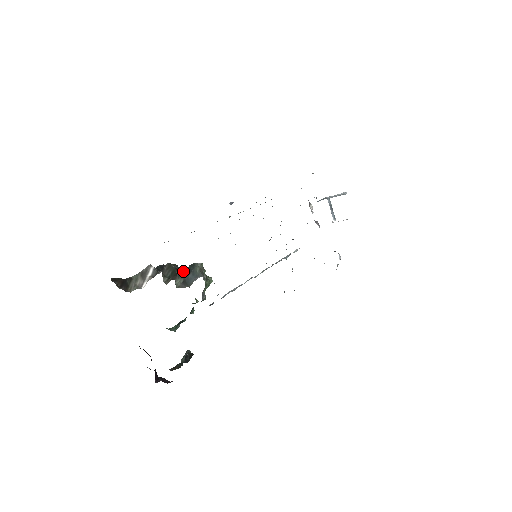
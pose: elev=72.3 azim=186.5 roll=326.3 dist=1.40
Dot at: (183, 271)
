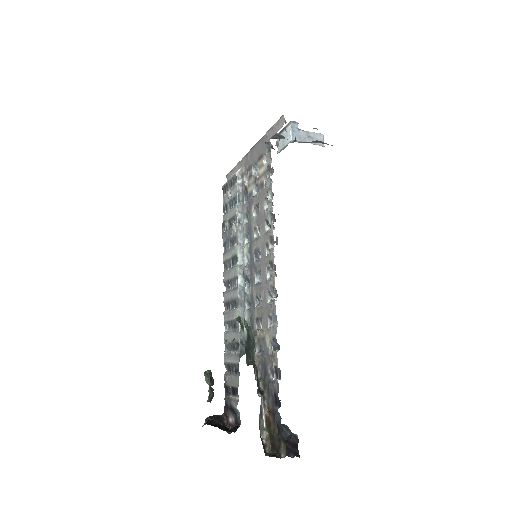
Dot at: (245, 351)
